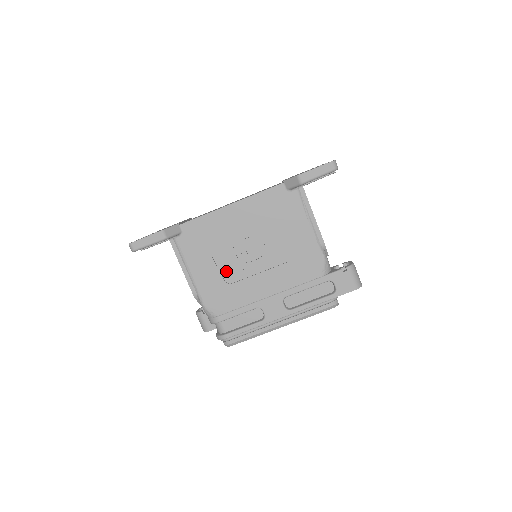
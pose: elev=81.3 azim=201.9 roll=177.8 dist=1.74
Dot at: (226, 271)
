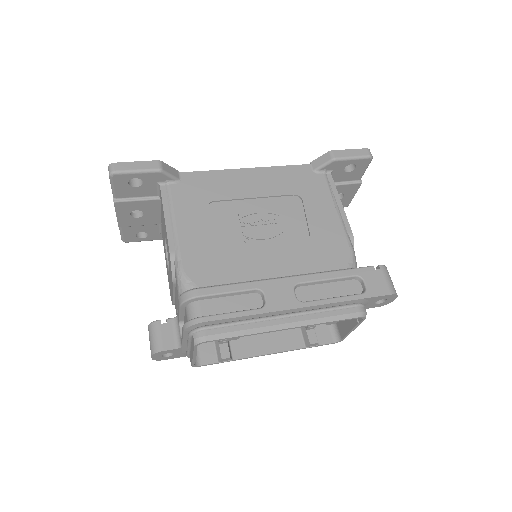
Dot at: (224, 235)
